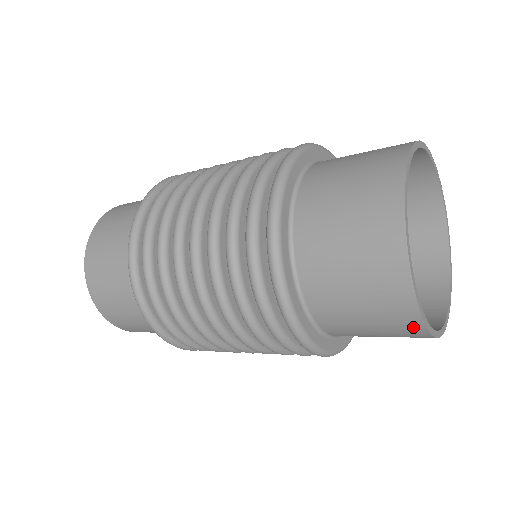
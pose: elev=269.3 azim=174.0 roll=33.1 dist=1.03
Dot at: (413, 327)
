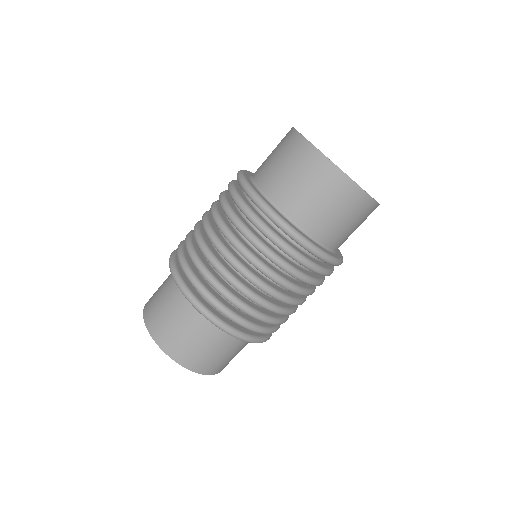
Dot at: (372, 208)
